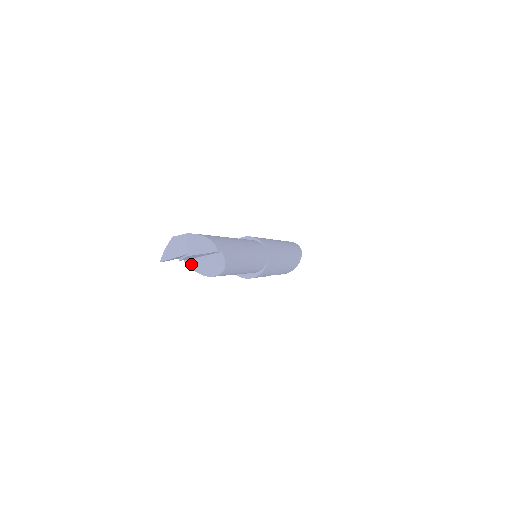
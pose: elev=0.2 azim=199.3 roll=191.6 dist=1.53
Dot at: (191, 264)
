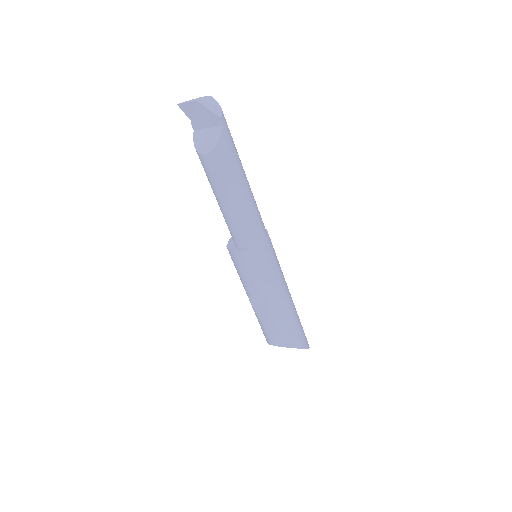
Dot at: (196, 136)
